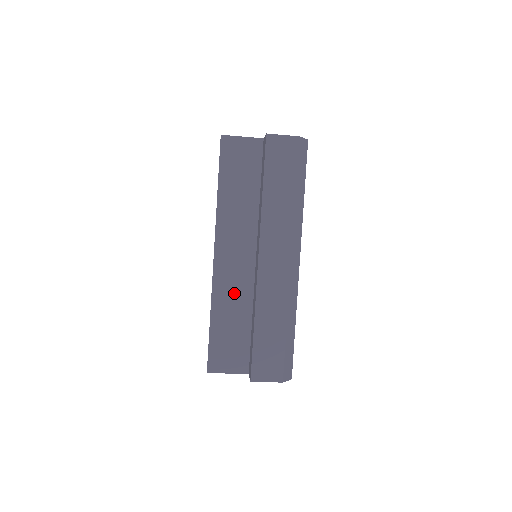
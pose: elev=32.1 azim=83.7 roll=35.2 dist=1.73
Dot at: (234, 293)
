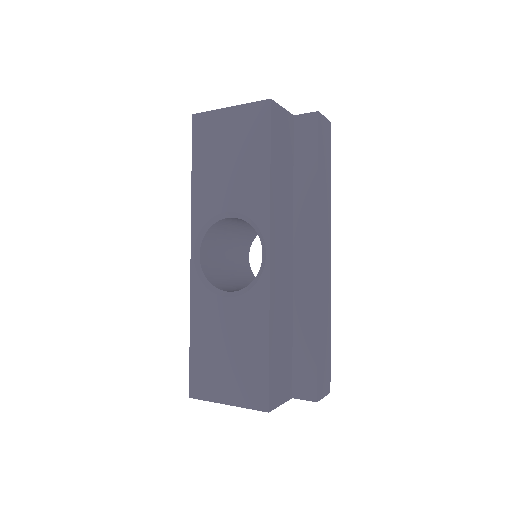
Dot at: (282, 301)
